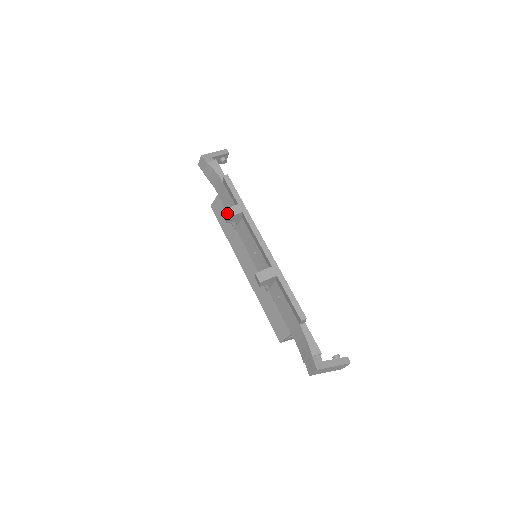
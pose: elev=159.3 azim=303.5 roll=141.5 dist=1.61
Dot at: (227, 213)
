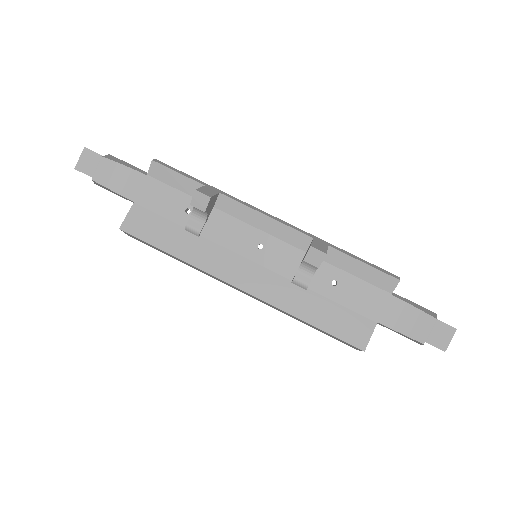
Dot at: (205, 192)
